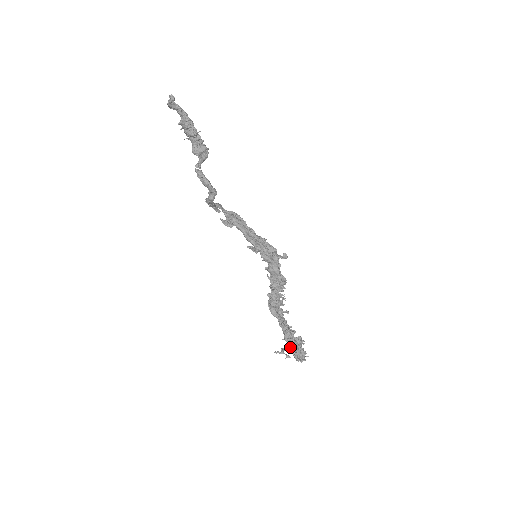
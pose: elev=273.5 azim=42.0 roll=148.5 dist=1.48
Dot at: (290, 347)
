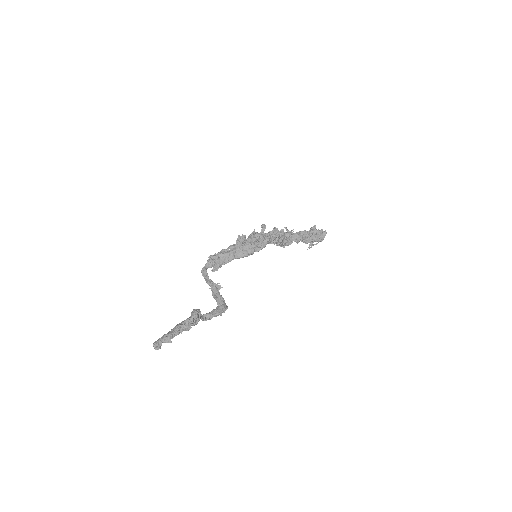
Dot at: occluded
